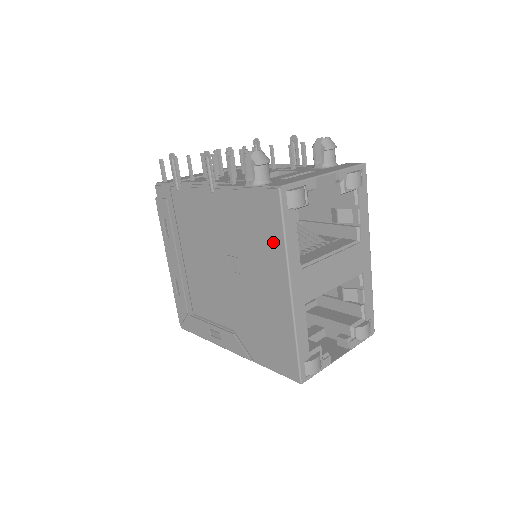
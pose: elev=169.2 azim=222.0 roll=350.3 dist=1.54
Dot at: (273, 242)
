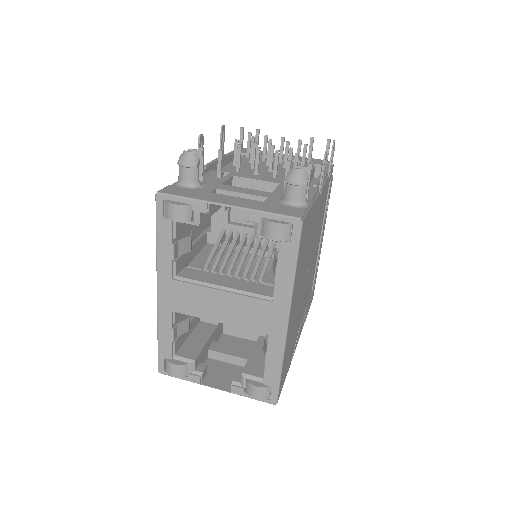
Dot at: occluded
